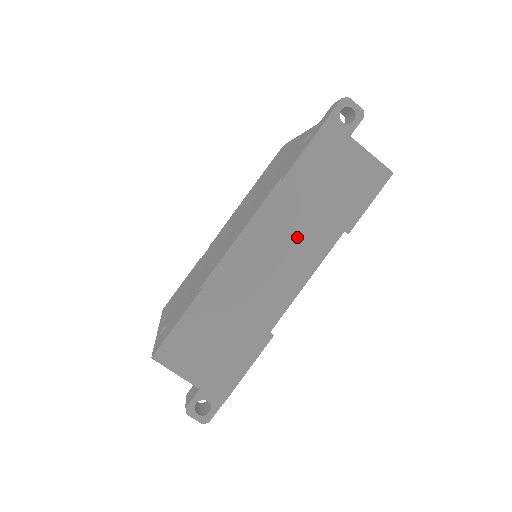
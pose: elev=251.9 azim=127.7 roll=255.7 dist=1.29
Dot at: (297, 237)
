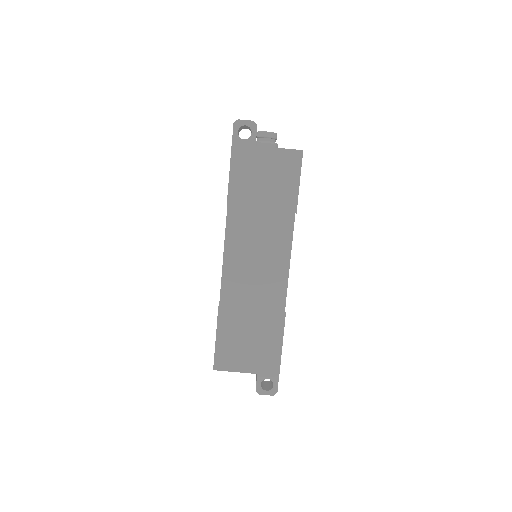
Dot at: (264, 235)
